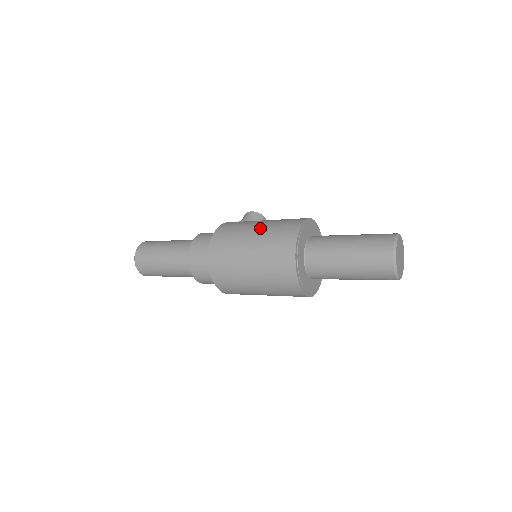
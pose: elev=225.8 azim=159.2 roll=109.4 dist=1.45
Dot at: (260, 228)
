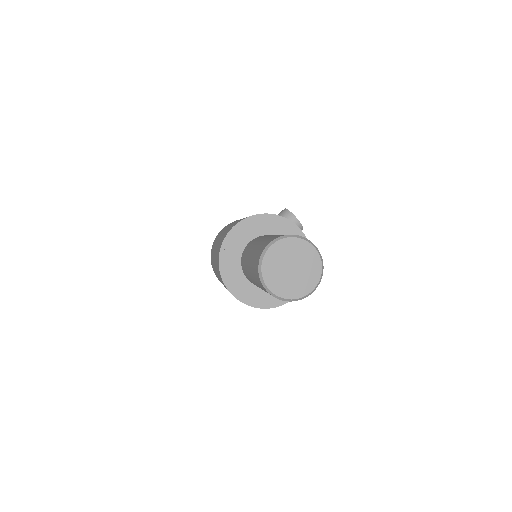
Dot at: (233, 223)
